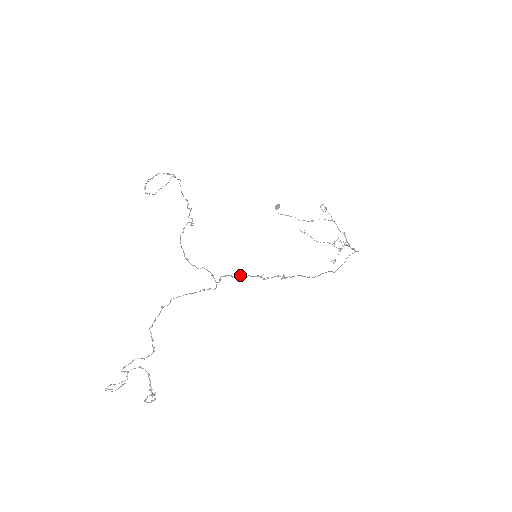
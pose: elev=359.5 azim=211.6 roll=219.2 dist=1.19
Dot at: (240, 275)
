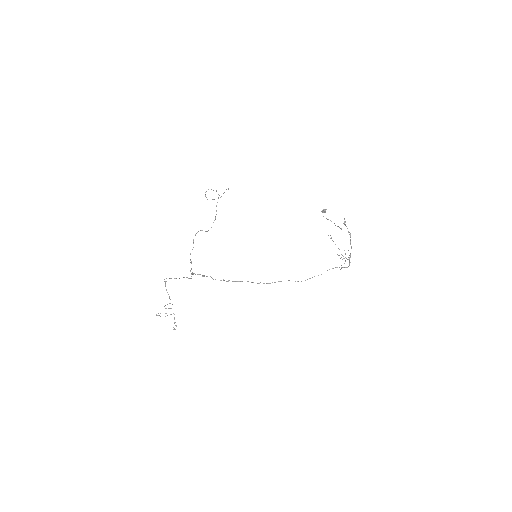
Dot at: (199, 274)
